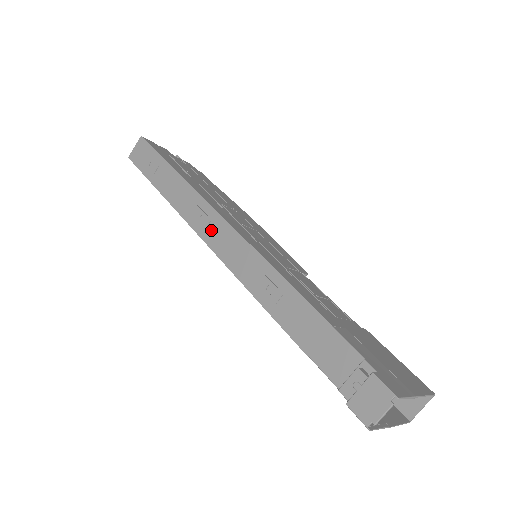
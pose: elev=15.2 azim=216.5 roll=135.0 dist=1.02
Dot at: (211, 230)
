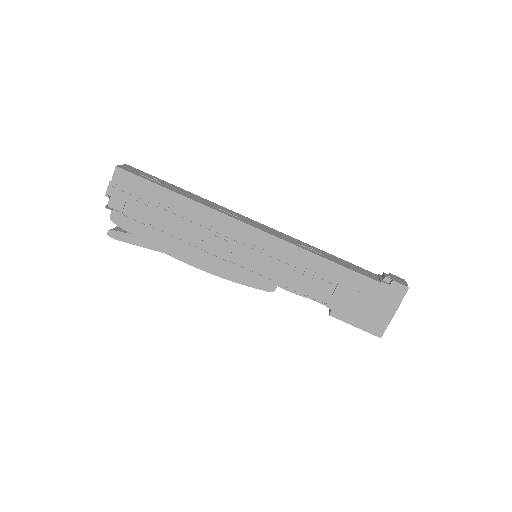
Dot at: (246, 220)
